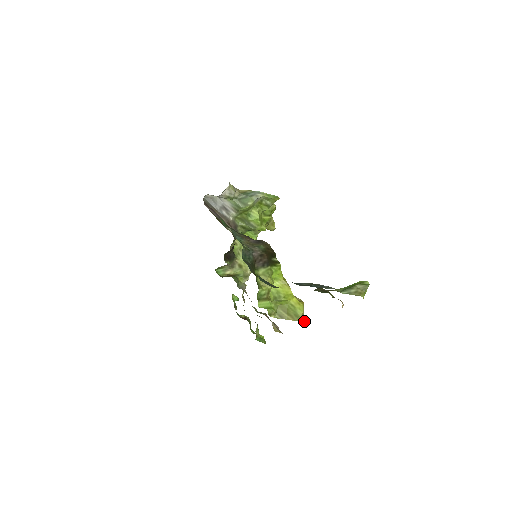
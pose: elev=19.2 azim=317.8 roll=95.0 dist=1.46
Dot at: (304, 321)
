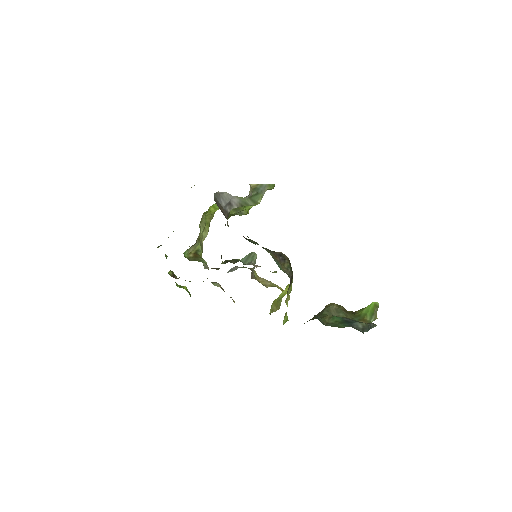
Dot at: occluded
